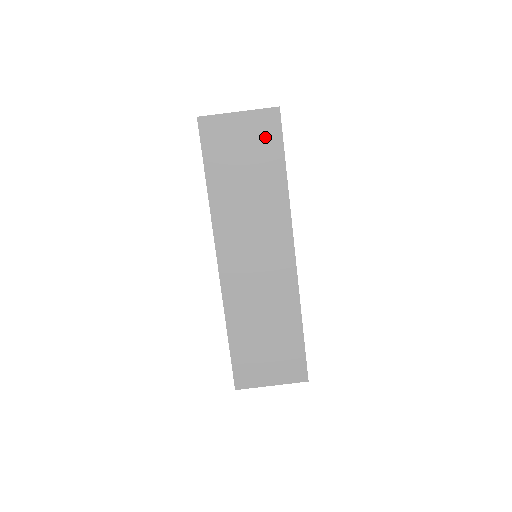
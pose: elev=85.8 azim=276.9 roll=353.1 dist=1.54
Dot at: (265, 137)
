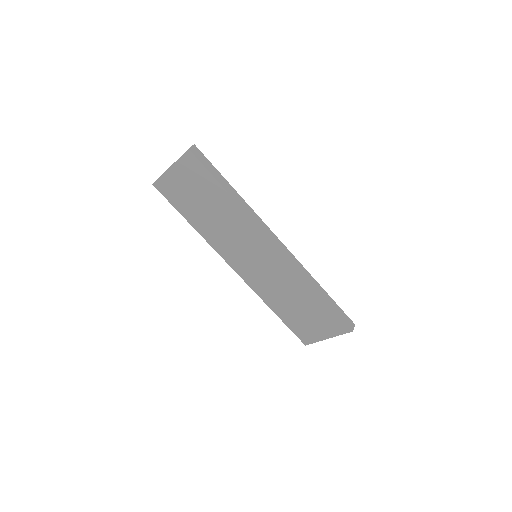
Dot at: (197, 176)
